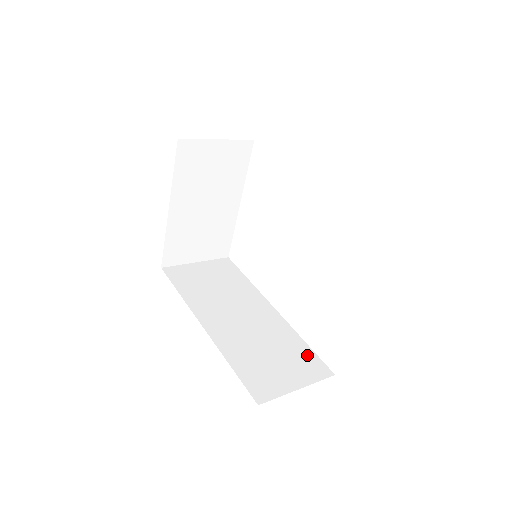
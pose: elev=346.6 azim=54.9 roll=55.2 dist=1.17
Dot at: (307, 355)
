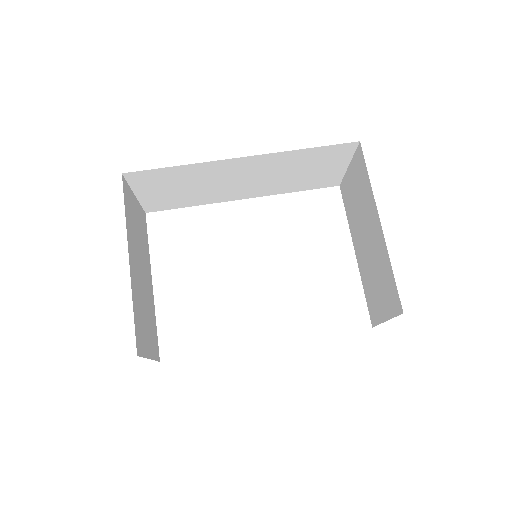
Dot at: occluded
